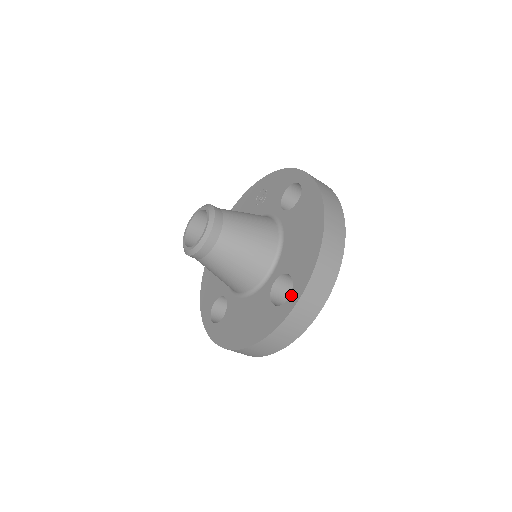
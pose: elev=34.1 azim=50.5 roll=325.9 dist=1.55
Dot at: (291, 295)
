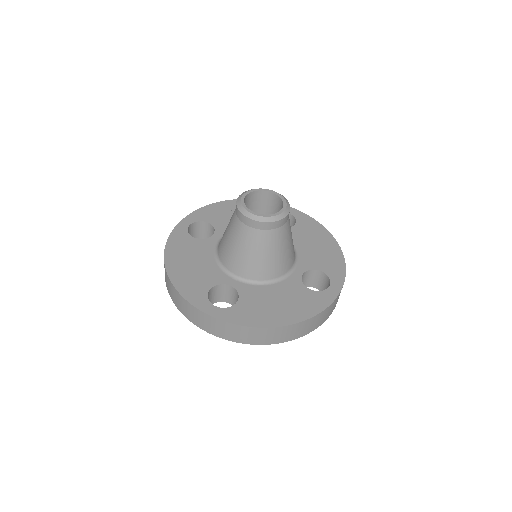
Dot at: (332, 283)
